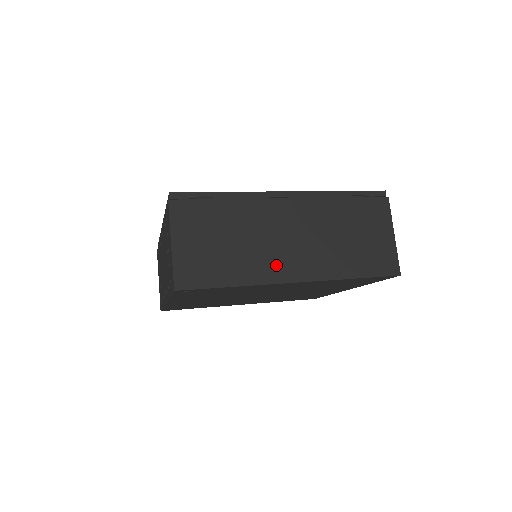
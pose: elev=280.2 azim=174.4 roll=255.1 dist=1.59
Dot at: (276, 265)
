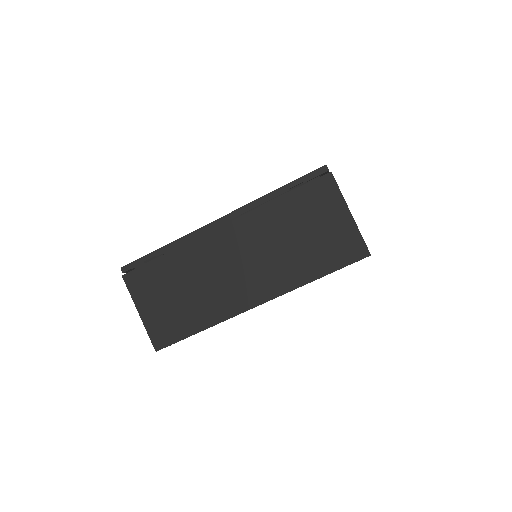
Dot at: (233, 296)
